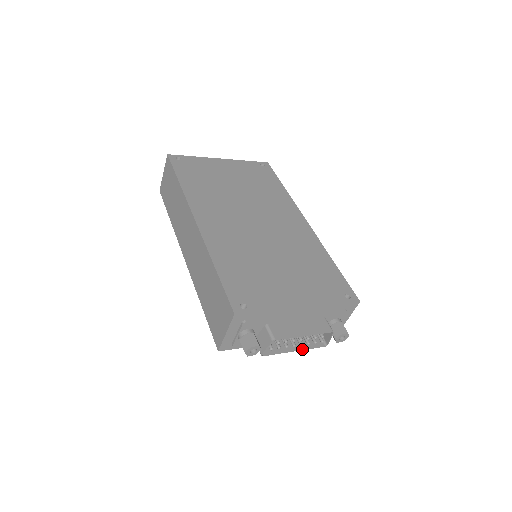
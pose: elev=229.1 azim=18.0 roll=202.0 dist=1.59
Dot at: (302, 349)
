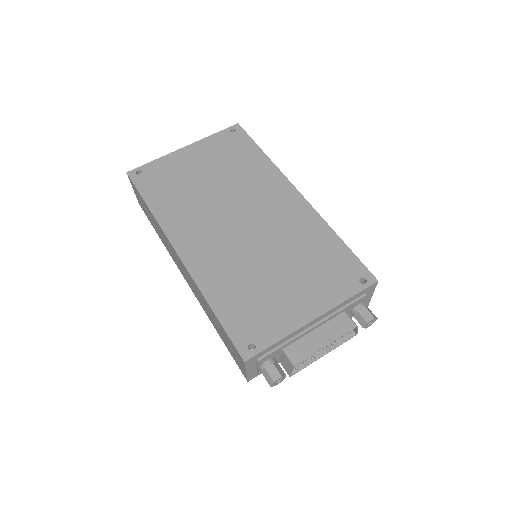
Dot at: (331, 350)
